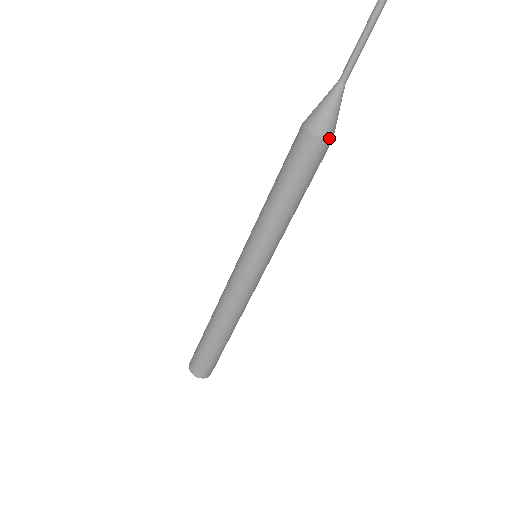
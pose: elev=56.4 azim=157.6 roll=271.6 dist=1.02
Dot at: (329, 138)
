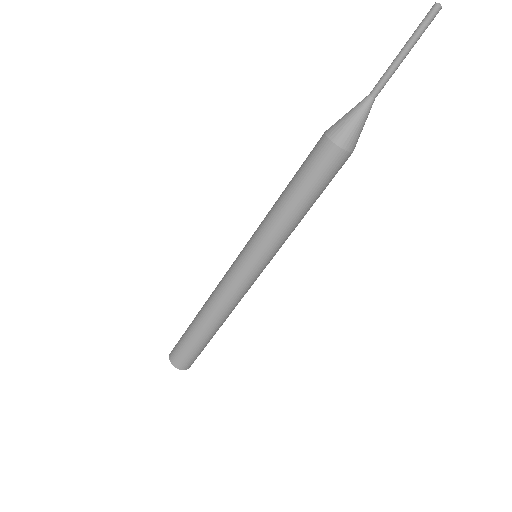
Dot at: (353, 150)
